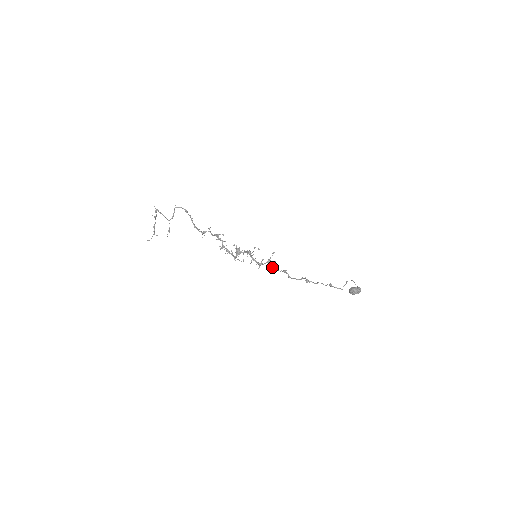
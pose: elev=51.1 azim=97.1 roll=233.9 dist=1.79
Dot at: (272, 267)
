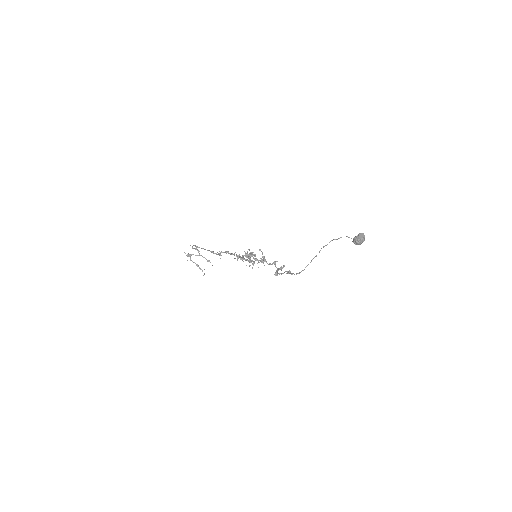
Dot at: (267, 263)
